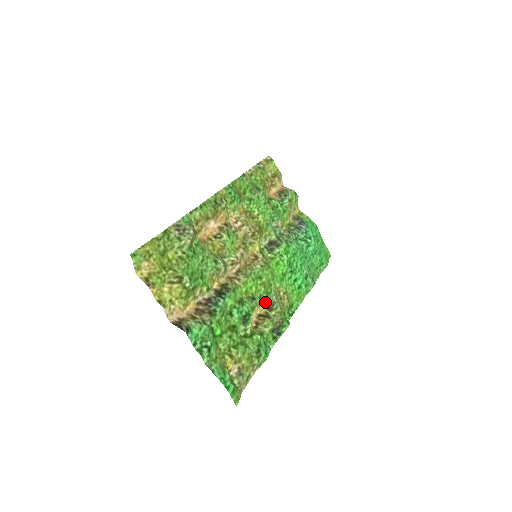
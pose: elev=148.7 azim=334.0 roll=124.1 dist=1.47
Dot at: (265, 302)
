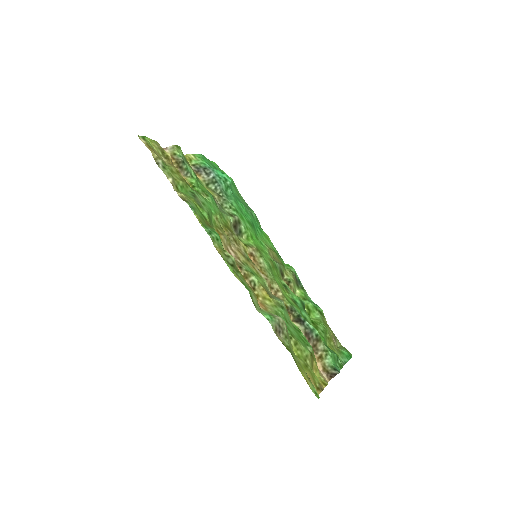
Dot at: (280, 276)
